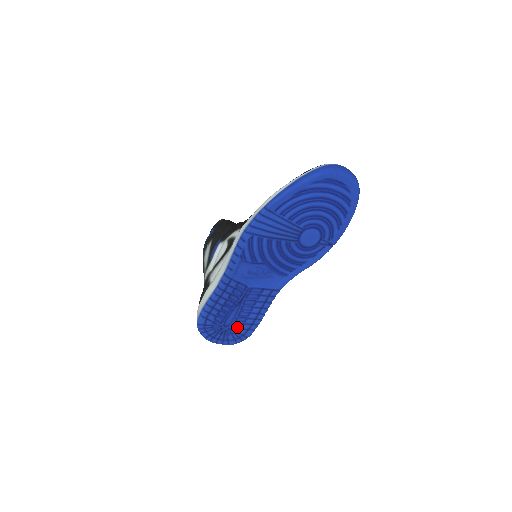
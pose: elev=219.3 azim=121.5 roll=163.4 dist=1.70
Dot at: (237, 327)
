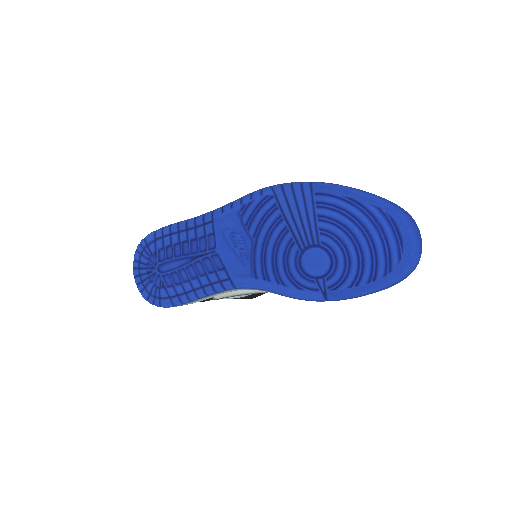
Dot at: (165, 282)
